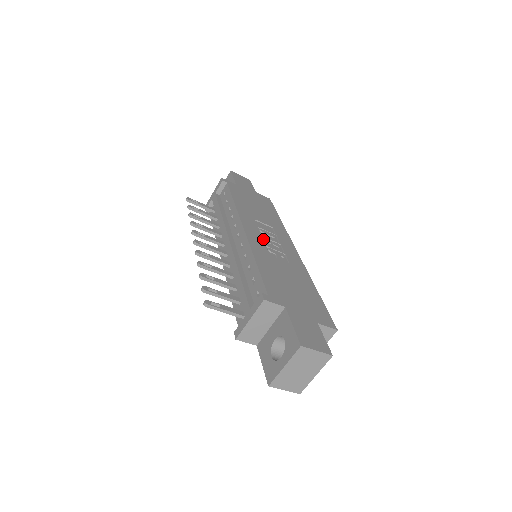
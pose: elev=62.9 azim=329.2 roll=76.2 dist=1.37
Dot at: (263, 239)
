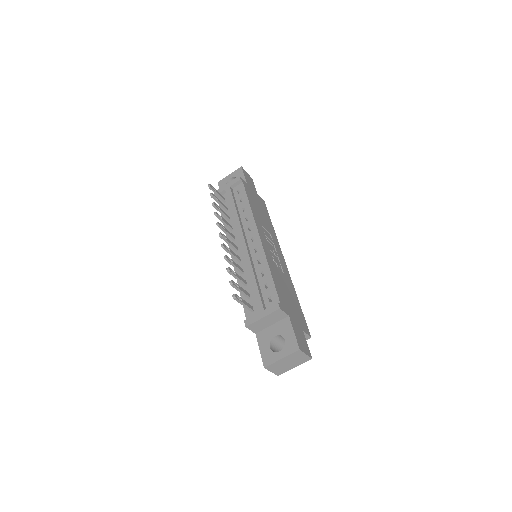
Dot at: (269, 248)
